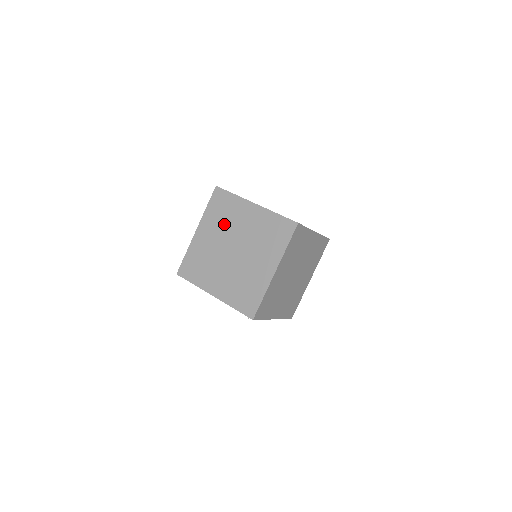
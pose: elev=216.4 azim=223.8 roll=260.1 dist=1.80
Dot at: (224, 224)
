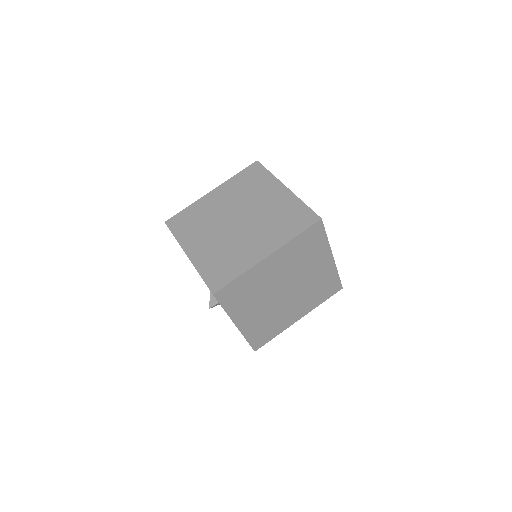
Dot at: (243, 194)
